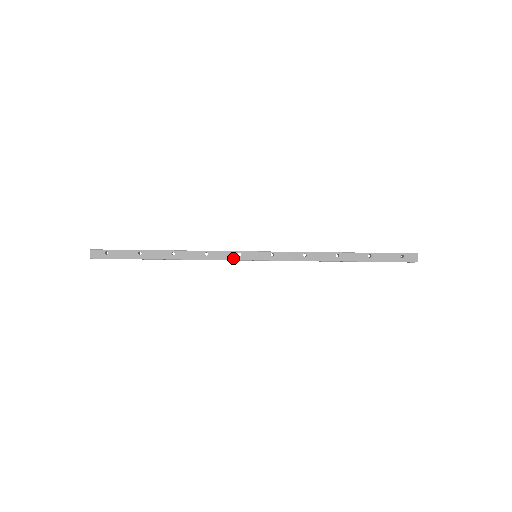
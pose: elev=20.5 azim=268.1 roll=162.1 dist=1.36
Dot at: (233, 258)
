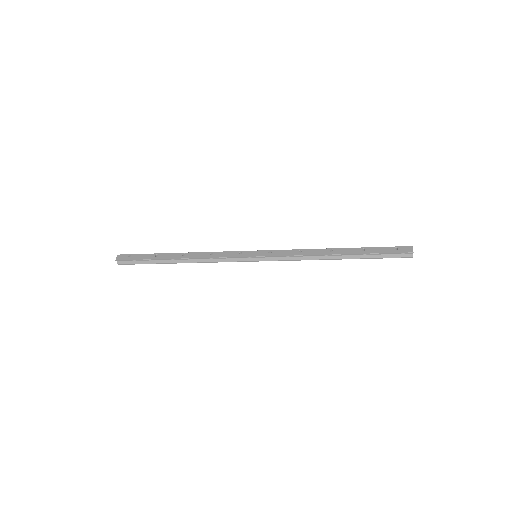
Dot at: (235, 256)
